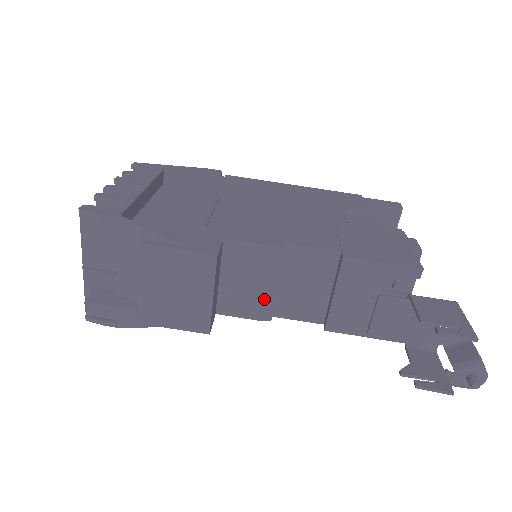
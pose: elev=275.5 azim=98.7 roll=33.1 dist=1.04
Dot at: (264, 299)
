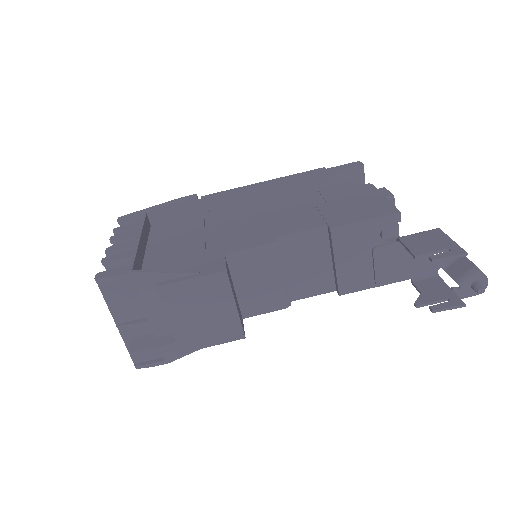
Dot at: (278, 290)
